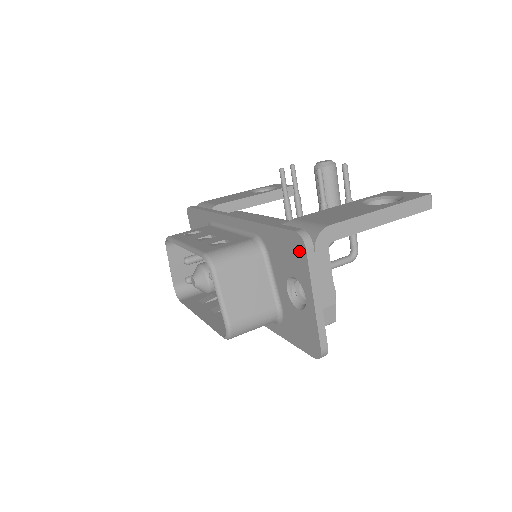
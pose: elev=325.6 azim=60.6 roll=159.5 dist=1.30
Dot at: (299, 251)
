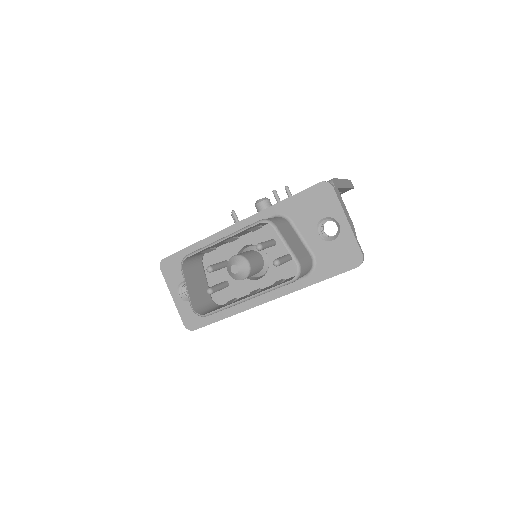
Dot at: (327, 193)
